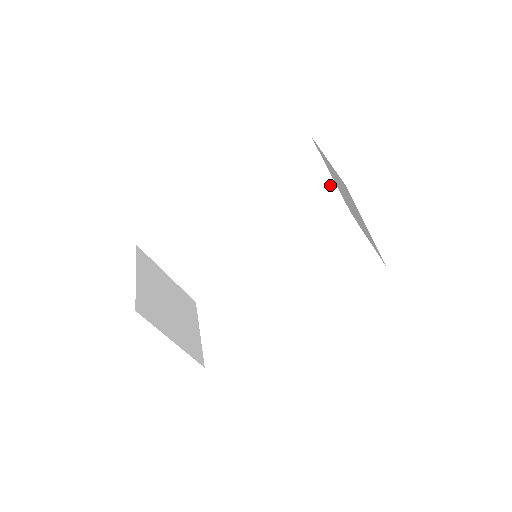
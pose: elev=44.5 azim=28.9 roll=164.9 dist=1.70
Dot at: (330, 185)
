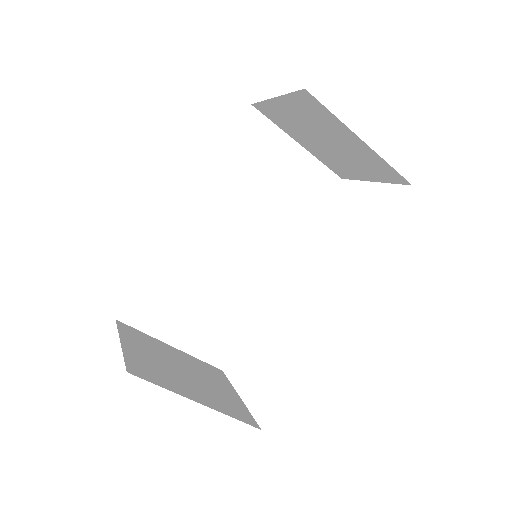
Dot at: (301, 154)
